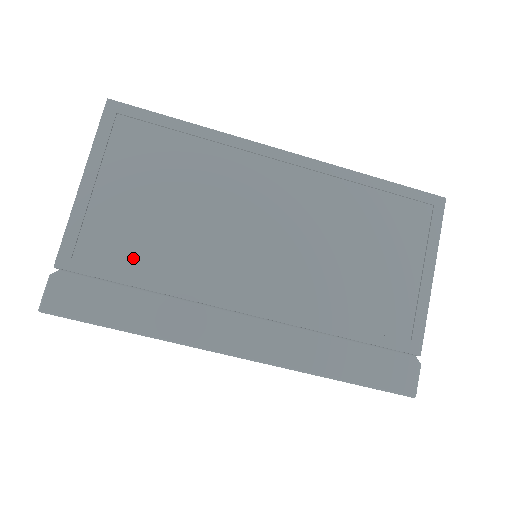
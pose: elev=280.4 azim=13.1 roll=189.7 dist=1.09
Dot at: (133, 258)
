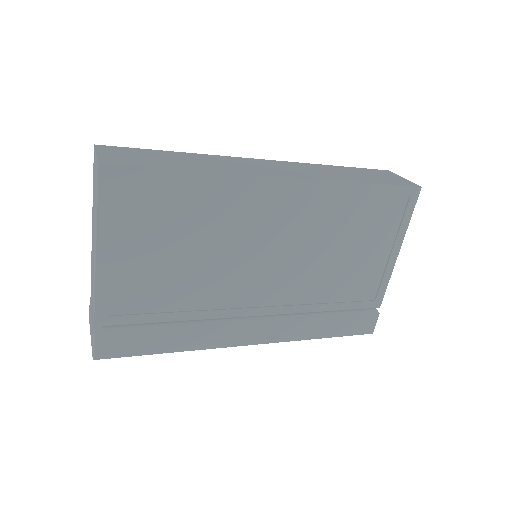
Dot at: (160, 301)
